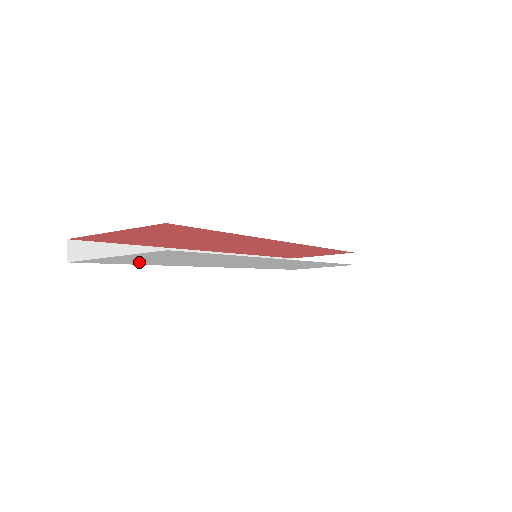
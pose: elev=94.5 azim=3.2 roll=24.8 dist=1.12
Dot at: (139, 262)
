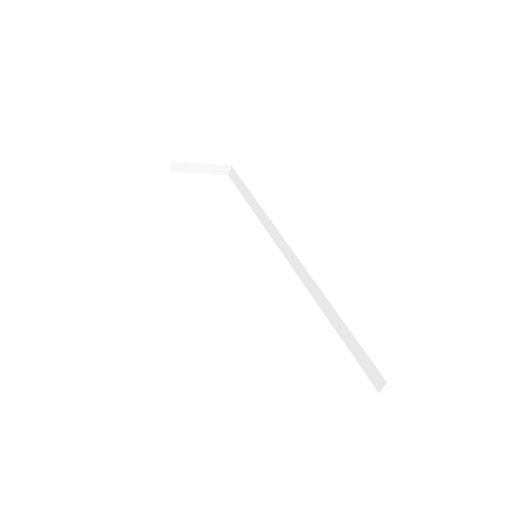
Dot at: occluded
